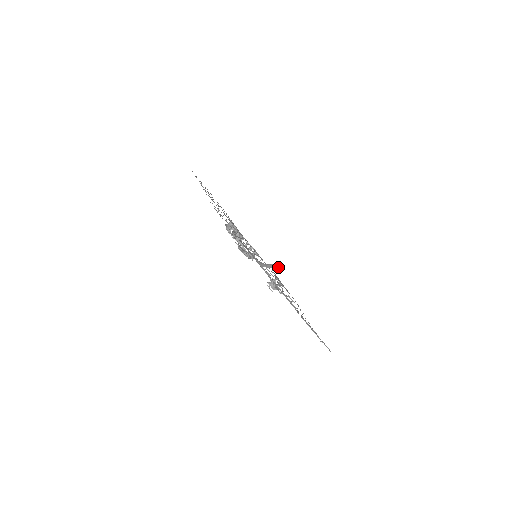
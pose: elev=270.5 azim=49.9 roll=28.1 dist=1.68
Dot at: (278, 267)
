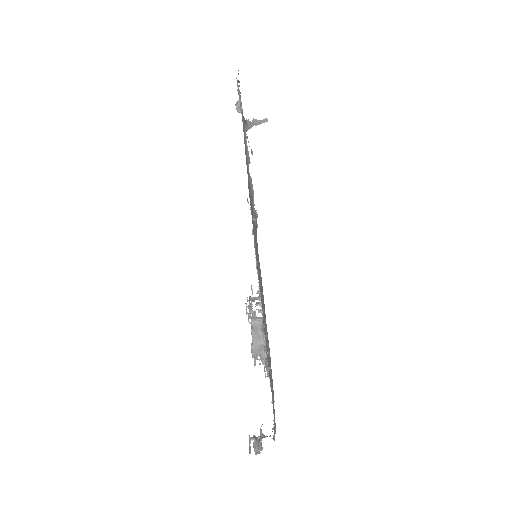
Dot at: (261, 123)
